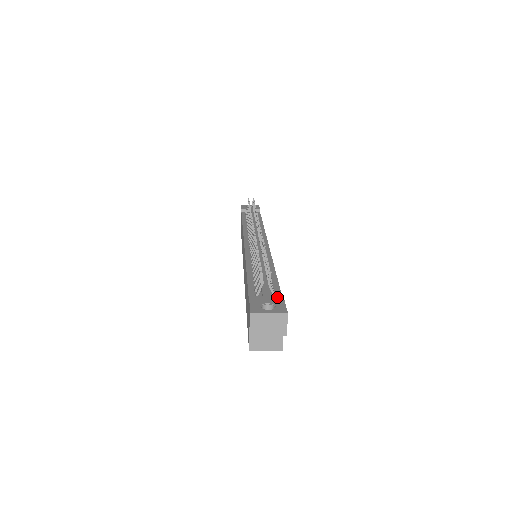
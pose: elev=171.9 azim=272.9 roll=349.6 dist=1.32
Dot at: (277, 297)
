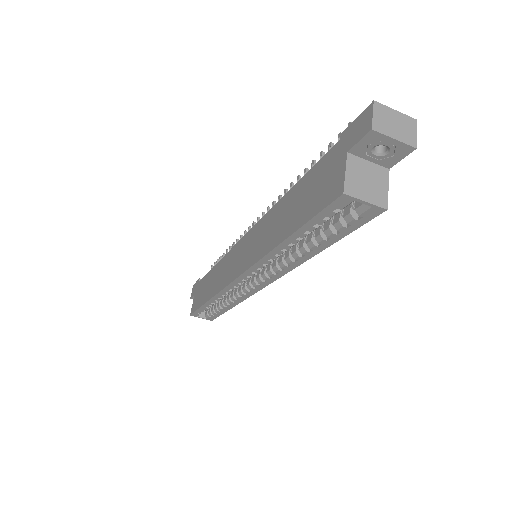
Dot at: occluded
